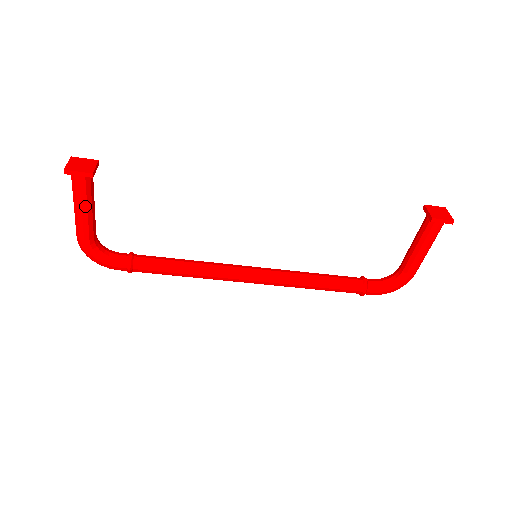
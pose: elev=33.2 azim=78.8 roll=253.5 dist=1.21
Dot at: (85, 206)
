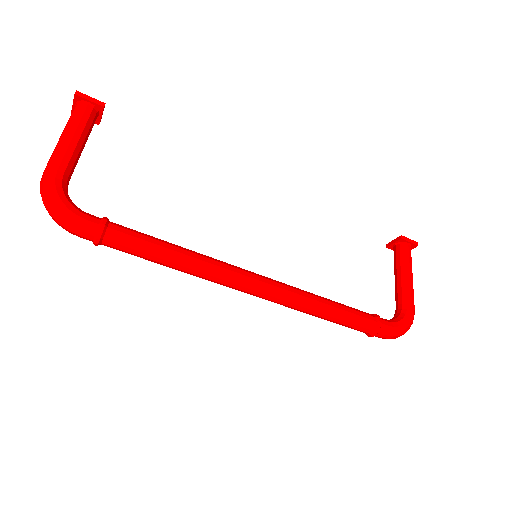
Dot at: (79, 134)
